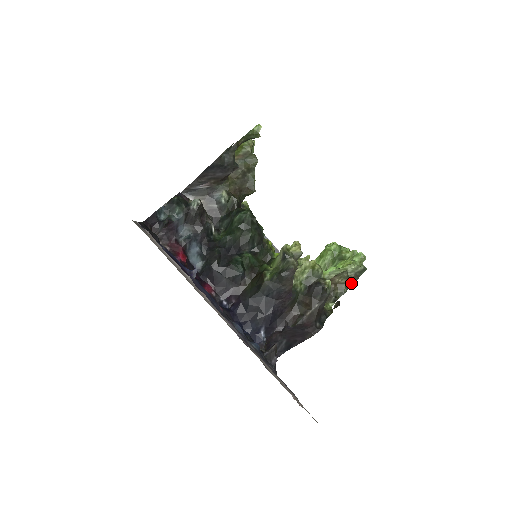
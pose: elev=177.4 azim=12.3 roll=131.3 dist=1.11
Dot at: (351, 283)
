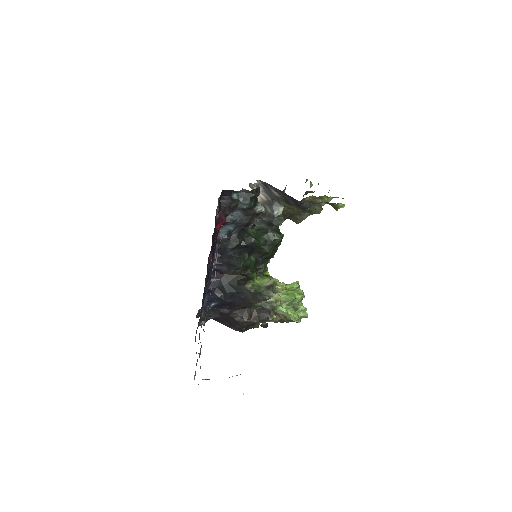
Dot at: (284, 321)
